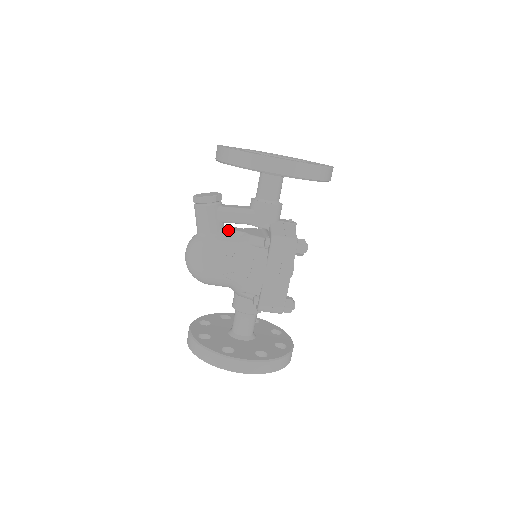
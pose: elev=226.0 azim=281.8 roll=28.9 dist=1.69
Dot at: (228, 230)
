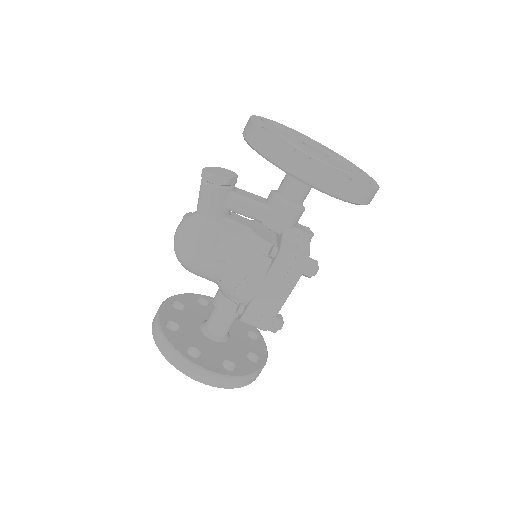
Dot at: (233, 221)
